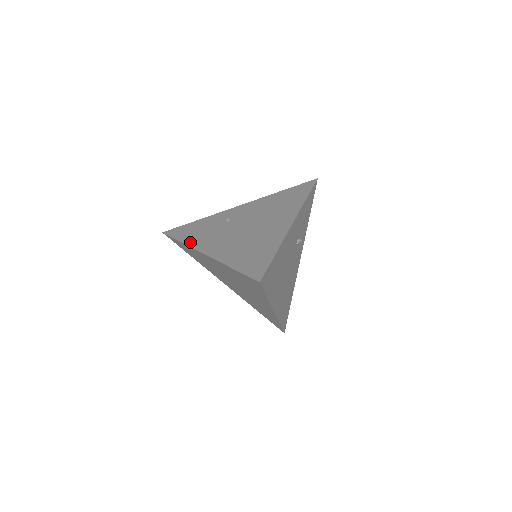
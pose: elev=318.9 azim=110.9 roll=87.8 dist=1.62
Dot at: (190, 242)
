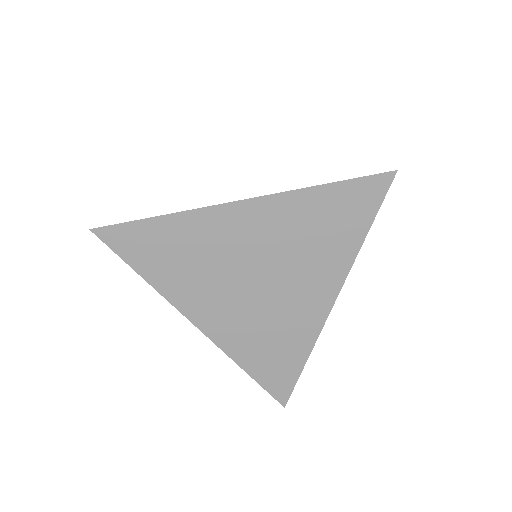
Dot at: occluded
